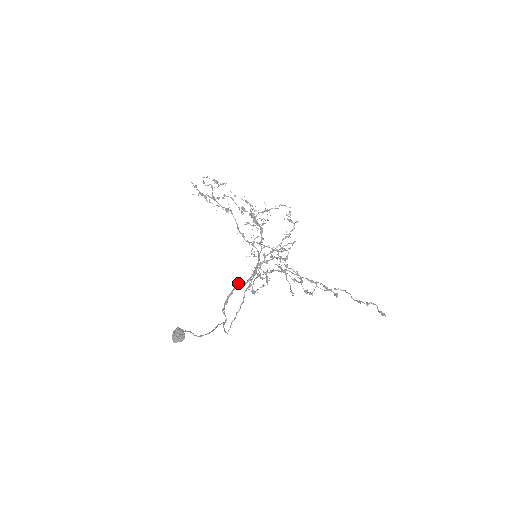
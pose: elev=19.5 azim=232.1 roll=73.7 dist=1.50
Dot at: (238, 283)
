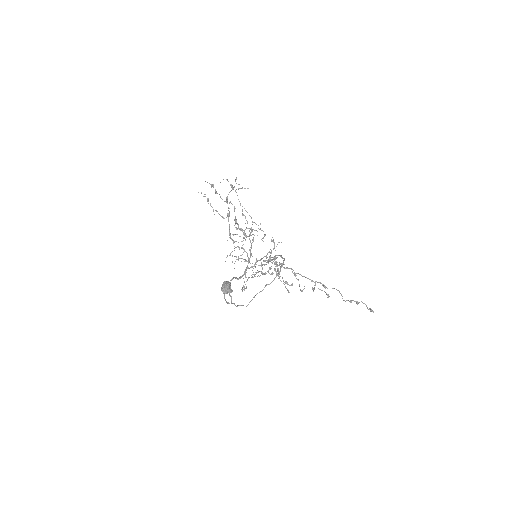
Dot at: occluded
